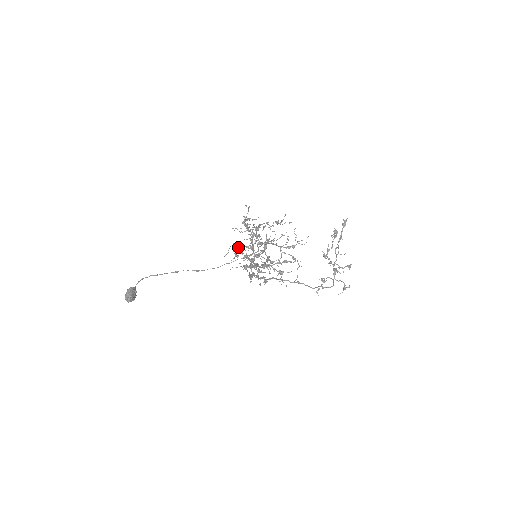
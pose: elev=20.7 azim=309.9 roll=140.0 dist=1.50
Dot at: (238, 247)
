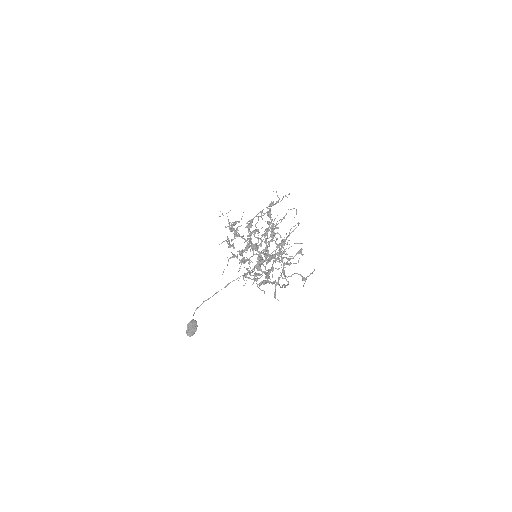
Dot at: occluded
